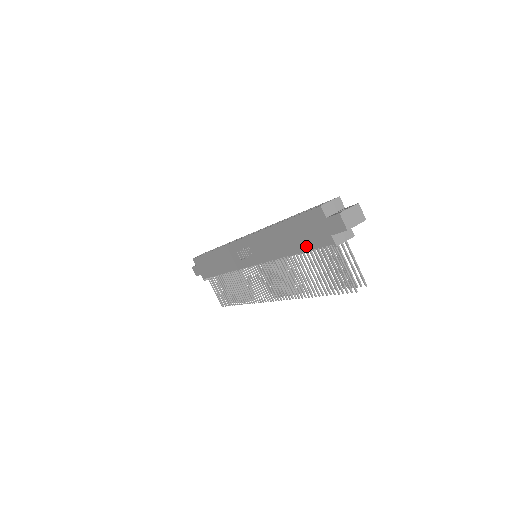
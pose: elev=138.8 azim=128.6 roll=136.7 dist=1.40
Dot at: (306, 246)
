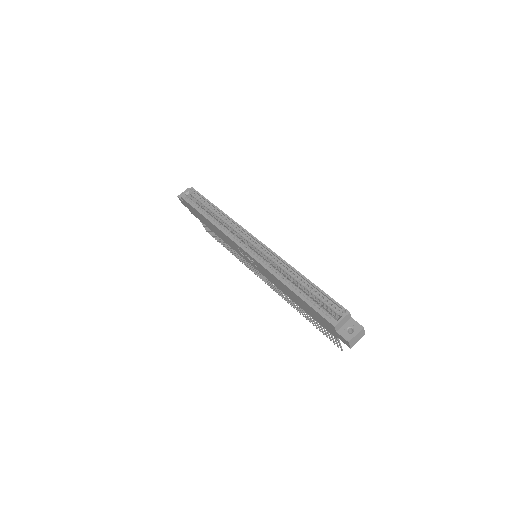
Dot at: (311, 316)
